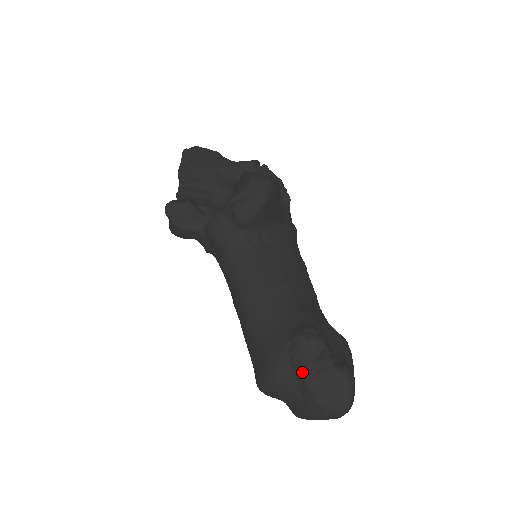
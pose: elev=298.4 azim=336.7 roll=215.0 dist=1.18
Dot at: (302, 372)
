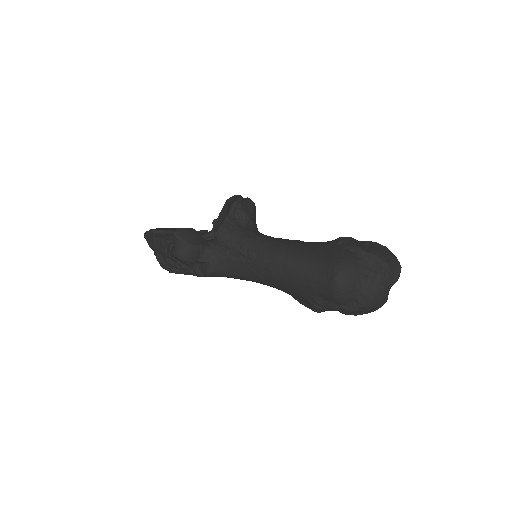
Dot at: (361, 248)
